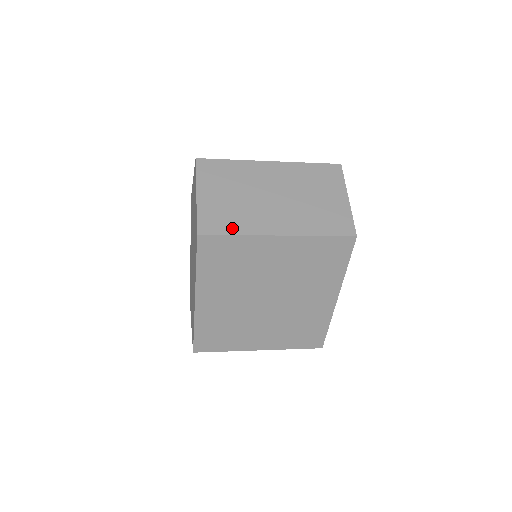
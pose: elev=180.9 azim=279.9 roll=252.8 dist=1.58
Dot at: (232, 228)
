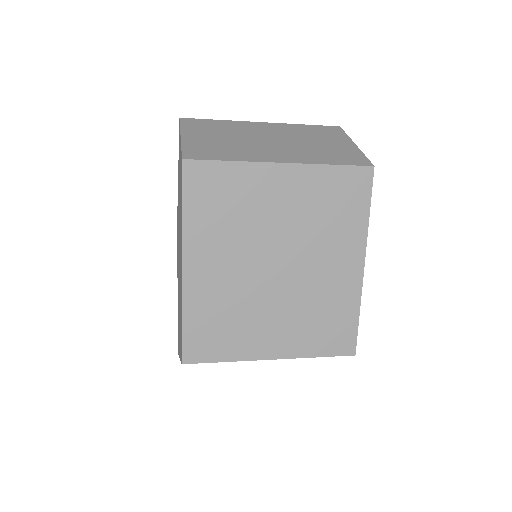
Dot at: (224, 156)
